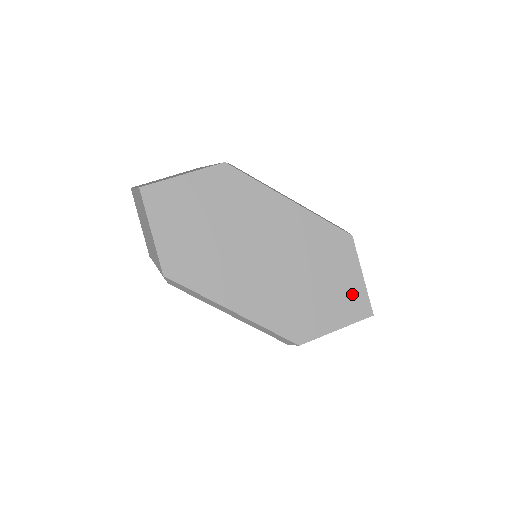
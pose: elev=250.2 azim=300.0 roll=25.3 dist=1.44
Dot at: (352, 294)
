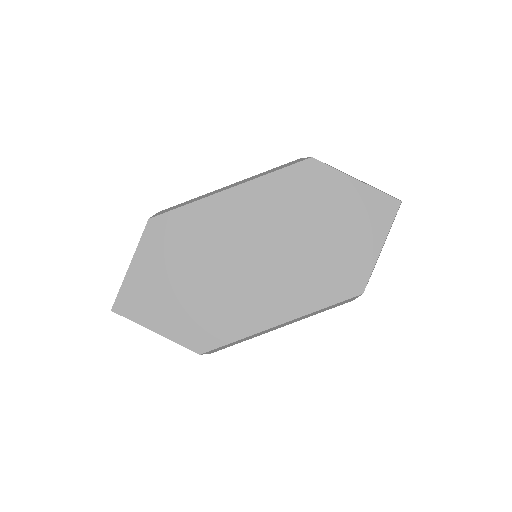
Dot at: (363, 205)
